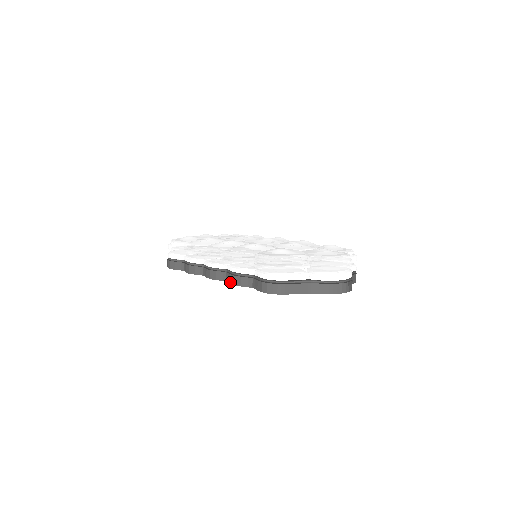
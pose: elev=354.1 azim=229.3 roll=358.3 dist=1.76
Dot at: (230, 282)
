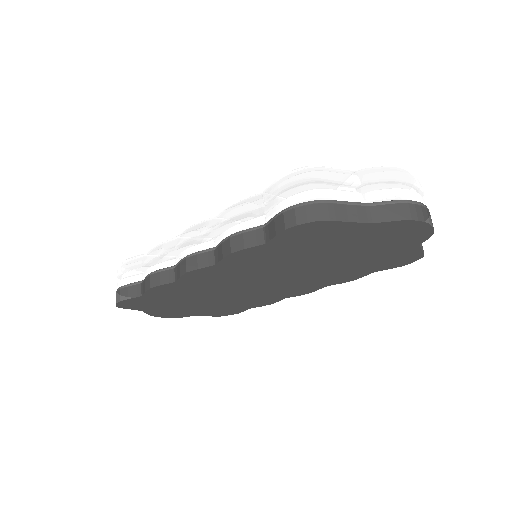
Dot at: (223, 255)
